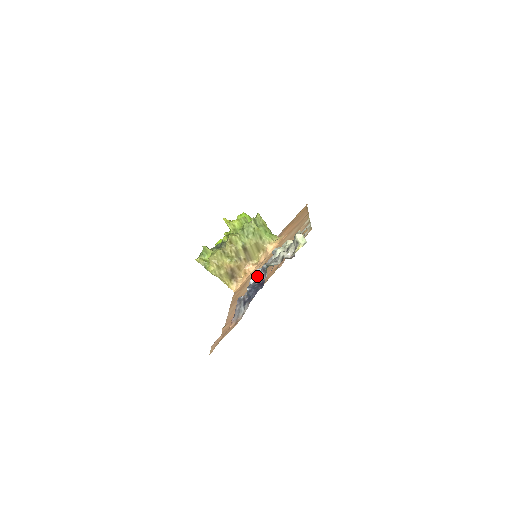
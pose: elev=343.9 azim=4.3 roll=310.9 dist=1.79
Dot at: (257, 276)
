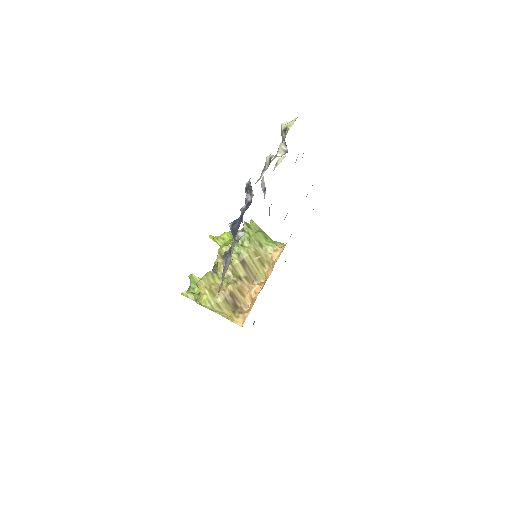
Dot at: (242, 210)
